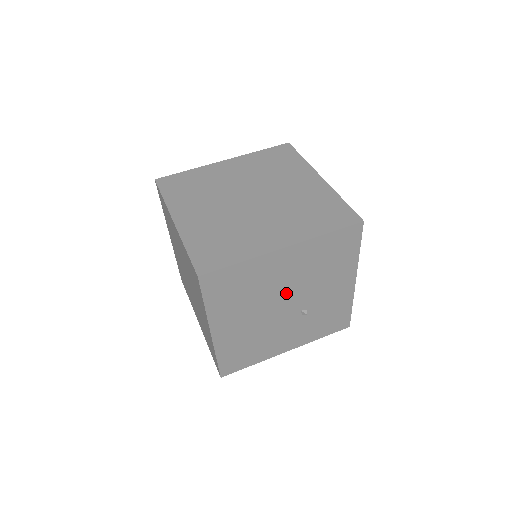
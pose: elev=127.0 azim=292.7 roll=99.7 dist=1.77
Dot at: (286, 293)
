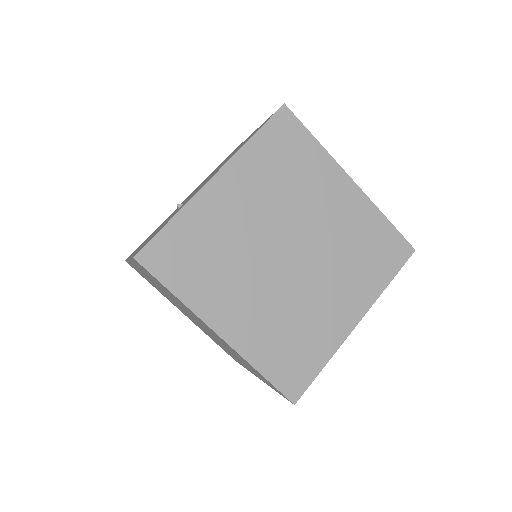
Dot at: occluded
